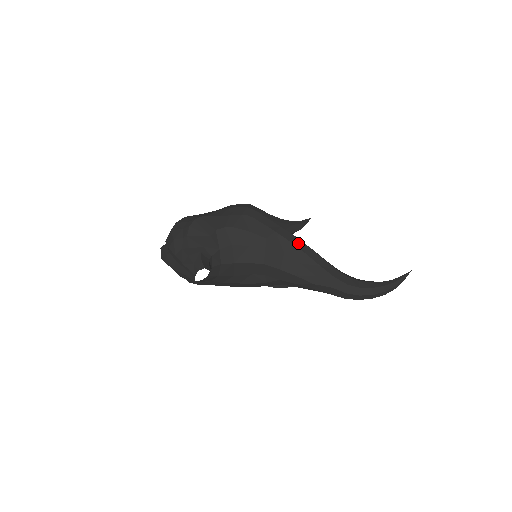
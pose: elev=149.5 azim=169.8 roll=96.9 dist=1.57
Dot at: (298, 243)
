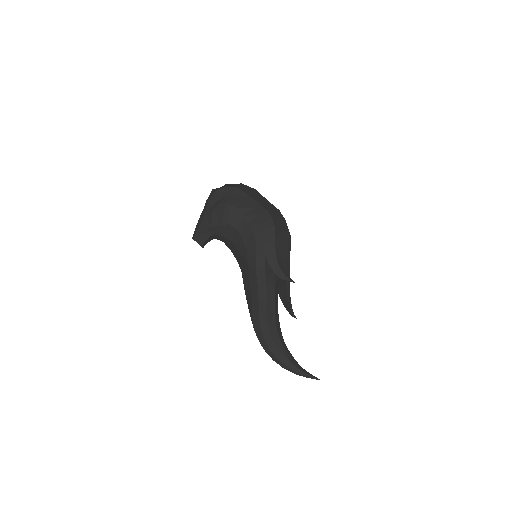
Dot at: (262, 288)
